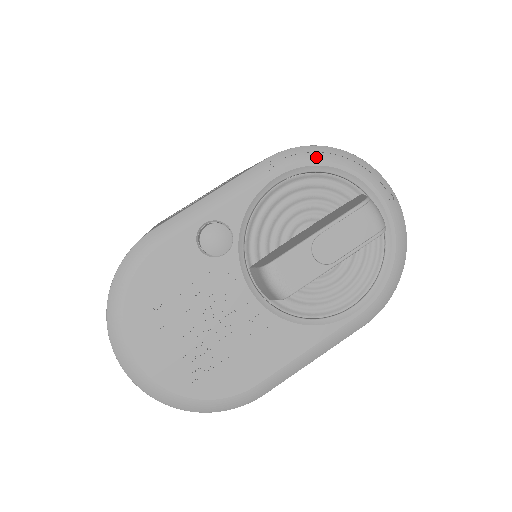
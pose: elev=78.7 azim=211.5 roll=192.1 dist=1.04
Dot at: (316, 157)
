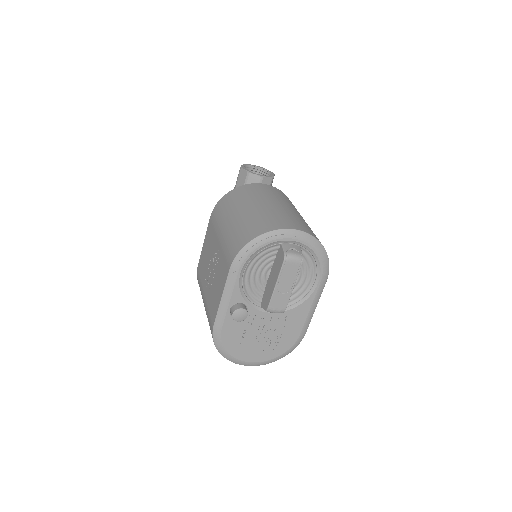
Dot at: (249, 252)
